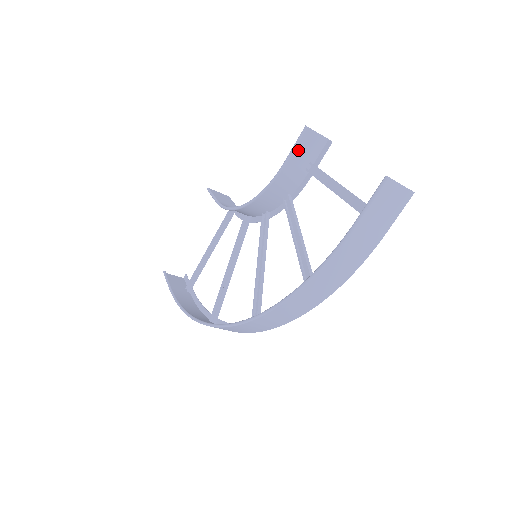
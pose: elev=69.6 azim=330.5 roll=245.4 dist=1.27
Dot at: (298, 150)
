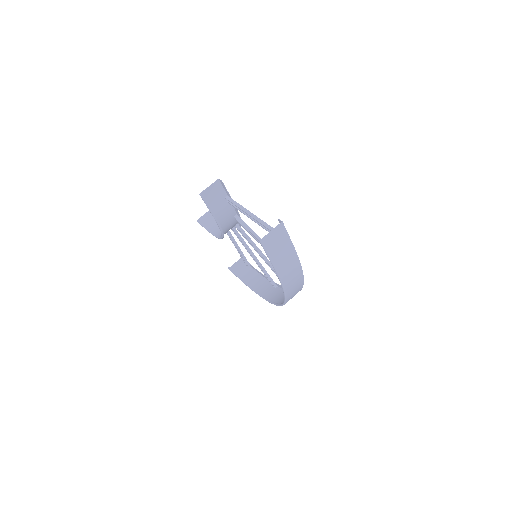
Dot at: (211, 204)
